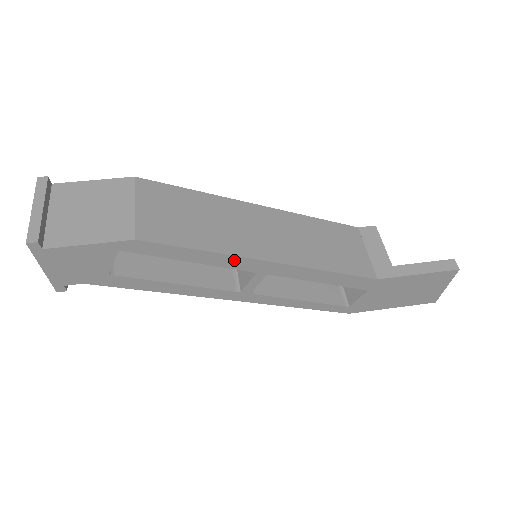
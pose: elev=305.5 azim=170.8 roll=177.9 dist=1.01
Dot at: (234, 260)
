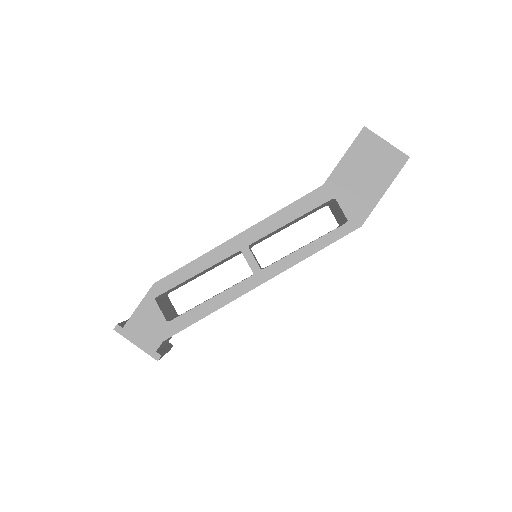
Dot at: (216, 253)
